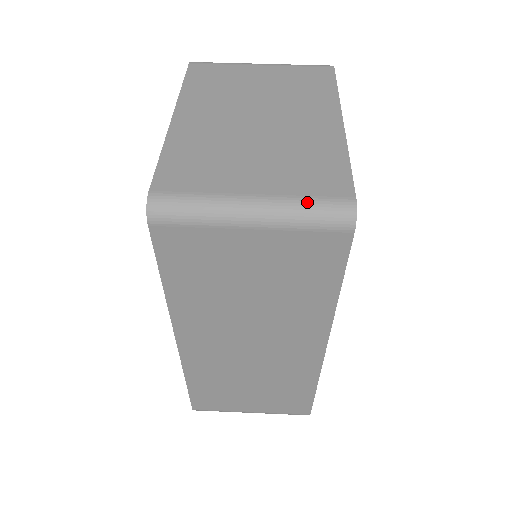
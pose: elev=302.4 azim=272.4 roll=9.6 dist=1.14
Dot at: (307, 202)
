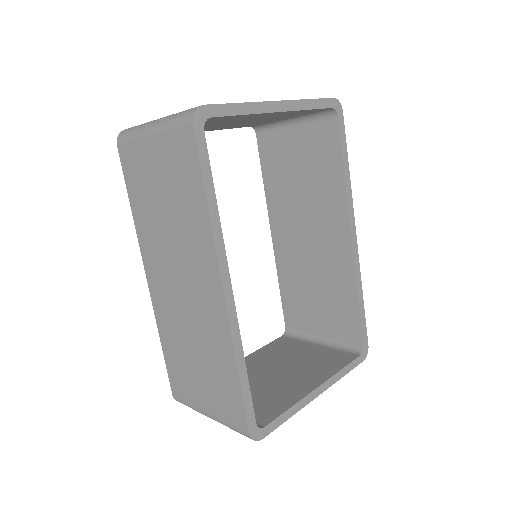
Dot at: (178, 113)
